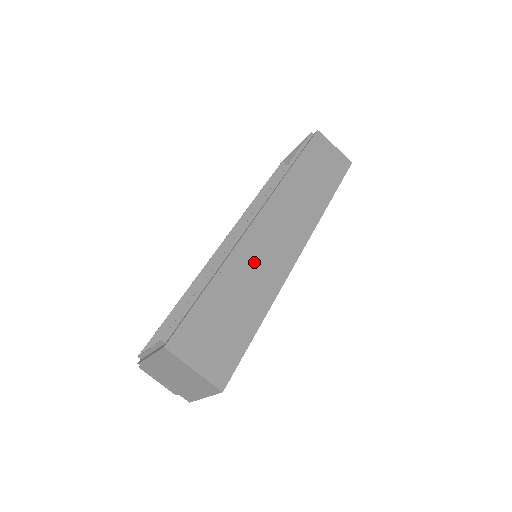
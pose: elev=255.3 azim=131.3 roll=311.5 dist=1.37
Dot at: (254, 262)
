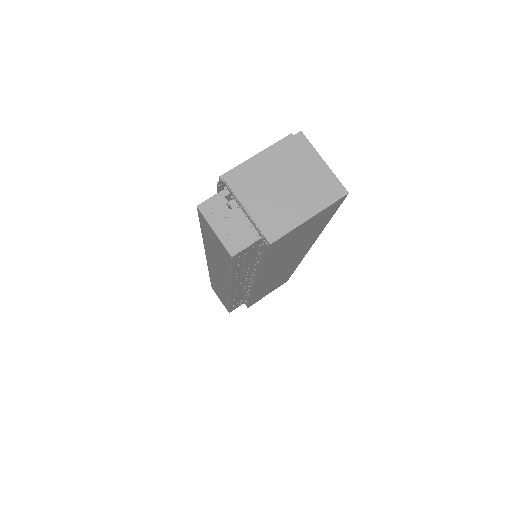
Dot at: occluded
